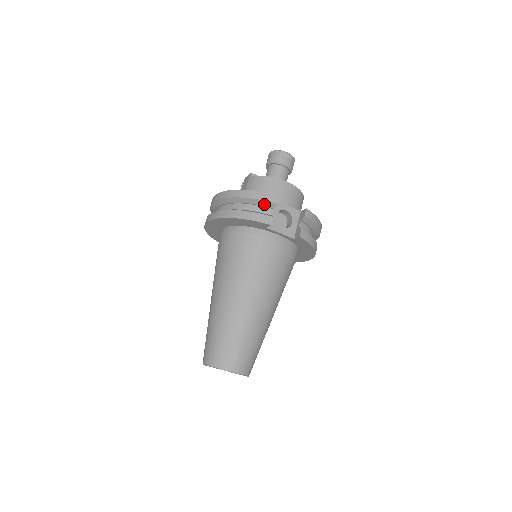
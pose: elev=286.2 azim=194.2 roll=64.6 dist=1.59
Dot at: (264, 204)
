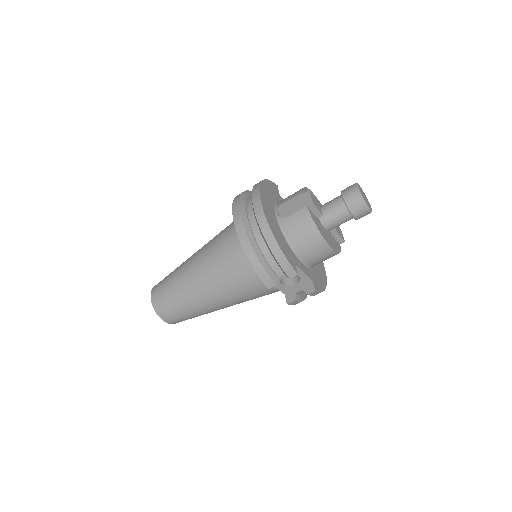
Dot at: (281, 267)
